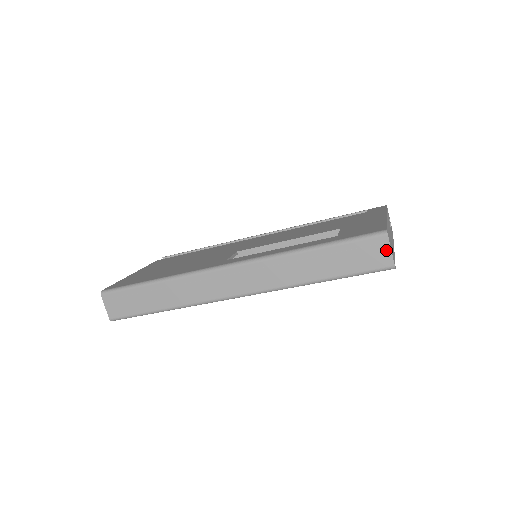
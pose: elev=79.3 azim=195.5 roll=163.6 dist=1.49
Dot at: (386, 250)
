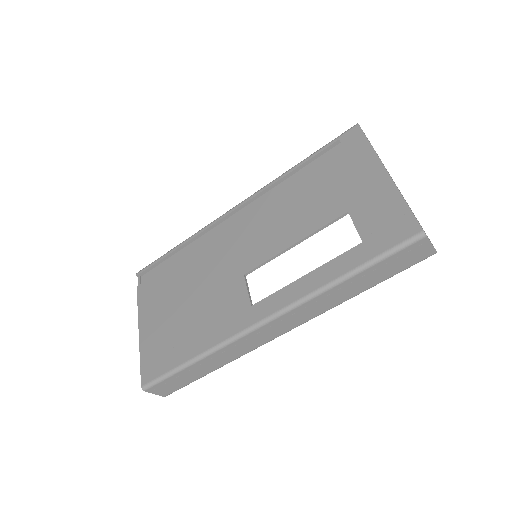
Dot at: (427, 247)
